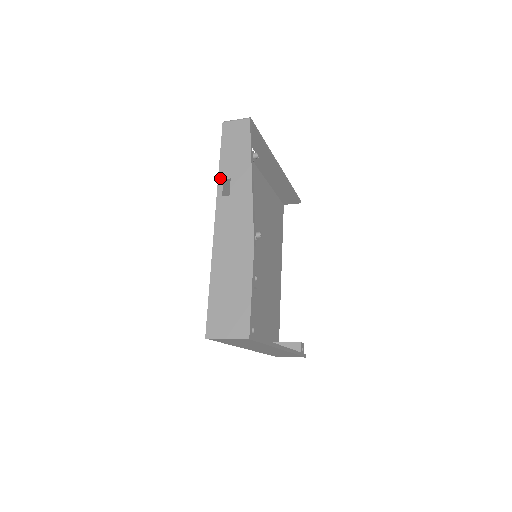
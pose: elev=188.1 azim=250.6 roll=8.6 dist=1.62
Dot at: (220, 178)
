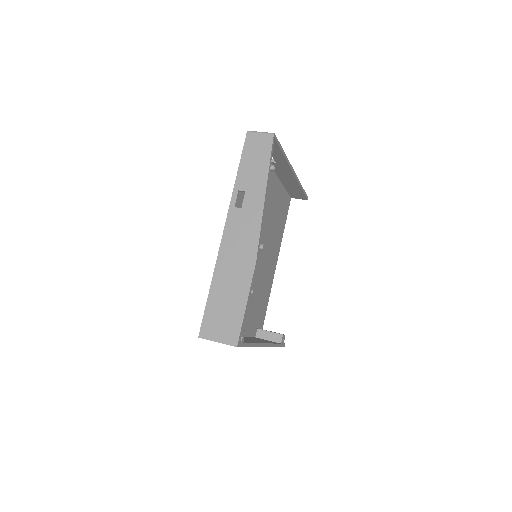
Dot at: (235, 188)
